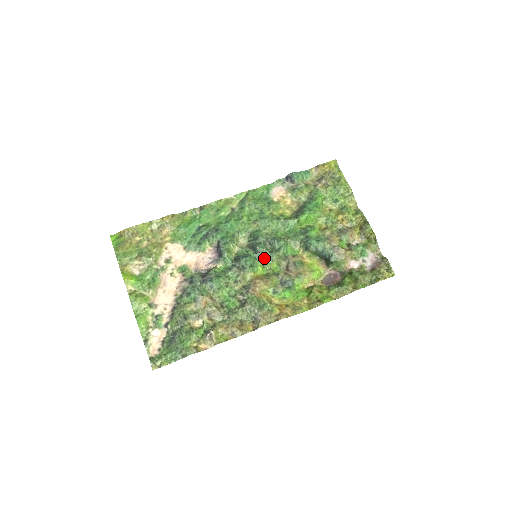
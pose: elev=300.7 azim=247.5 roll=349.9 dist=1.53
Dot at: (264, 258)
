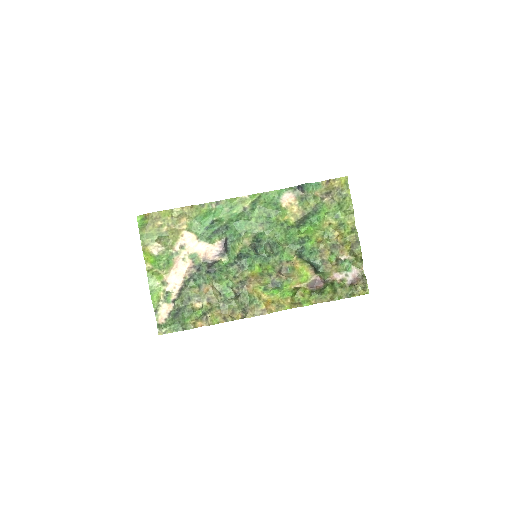
Dot at: (262, 260)
